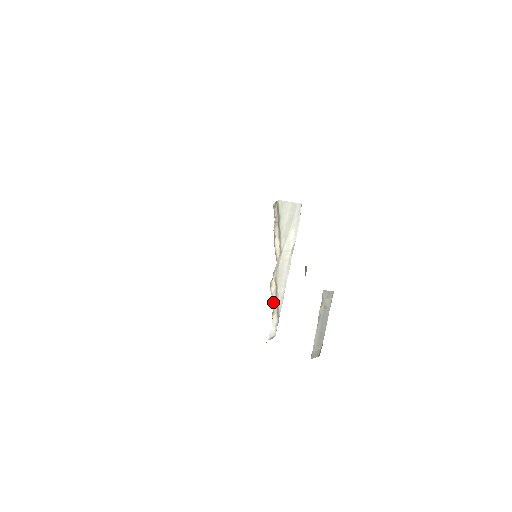
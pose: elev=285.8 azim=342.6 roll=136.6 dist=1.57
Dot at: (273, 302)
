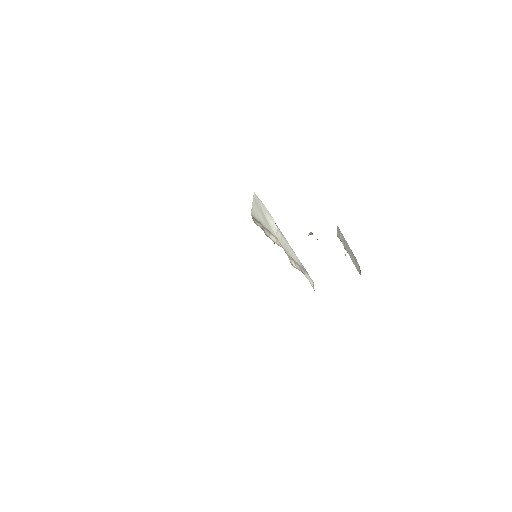
Dot at: (300, 270)
